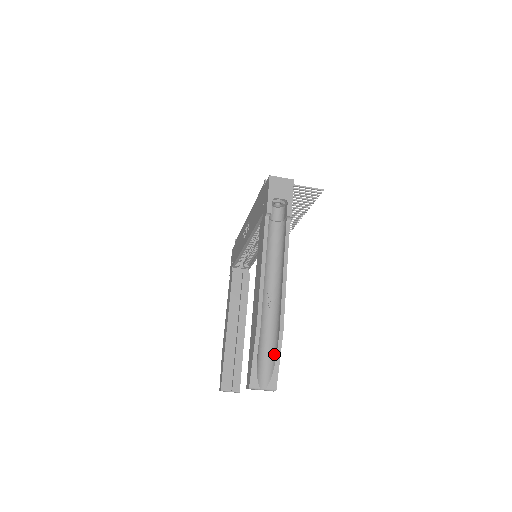
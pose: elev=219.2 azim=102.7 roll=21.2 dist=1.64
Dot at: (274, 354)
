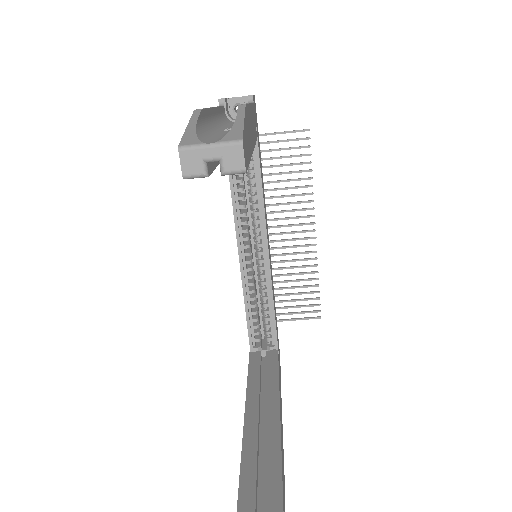
Dot at: occluded
